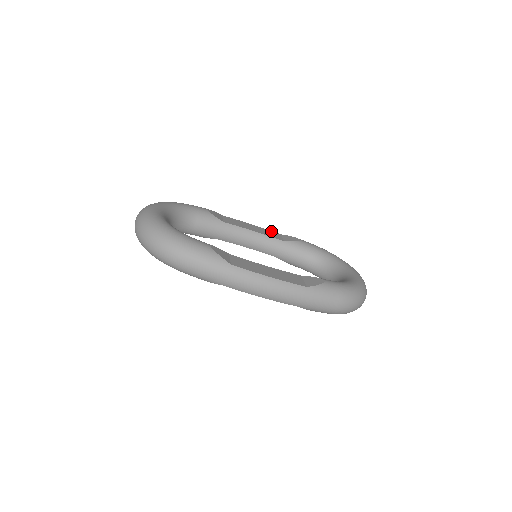
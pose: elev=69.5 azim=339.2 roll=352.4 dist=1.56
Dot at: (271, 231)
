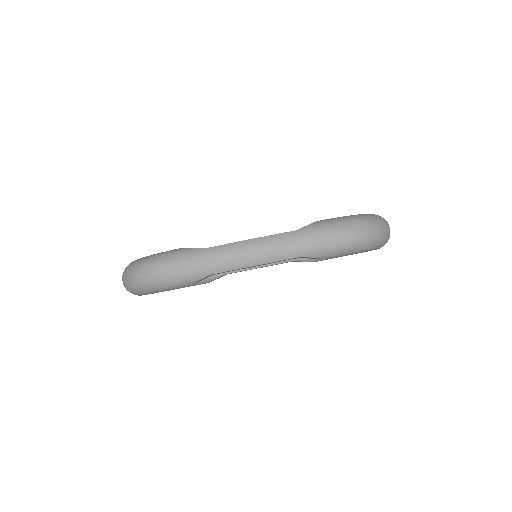
Dot at: occluded
